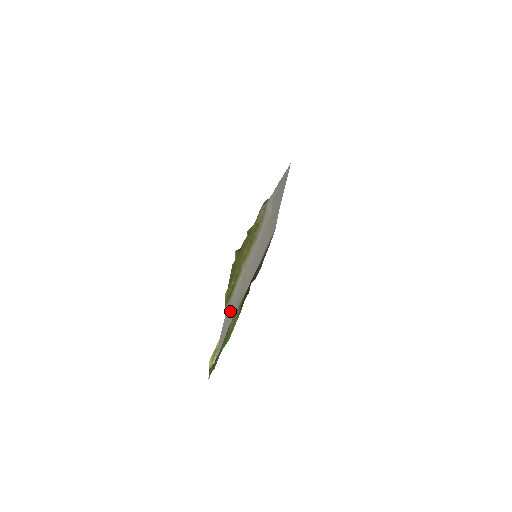
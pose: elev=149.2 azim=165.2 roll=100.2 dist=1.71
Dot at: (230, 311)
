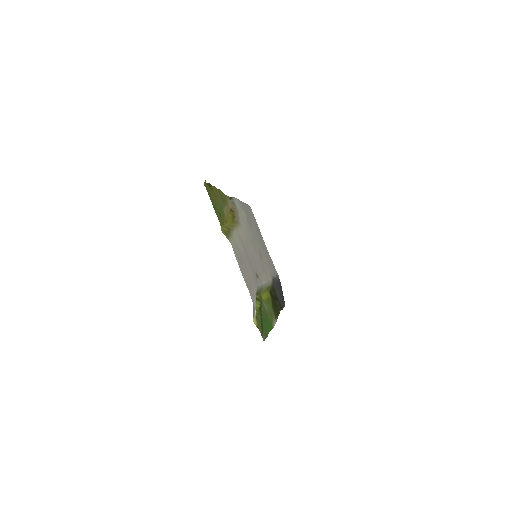
Dot at: (242, 261)
